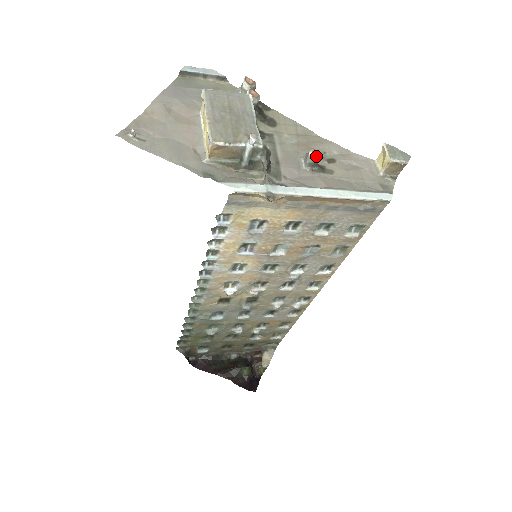
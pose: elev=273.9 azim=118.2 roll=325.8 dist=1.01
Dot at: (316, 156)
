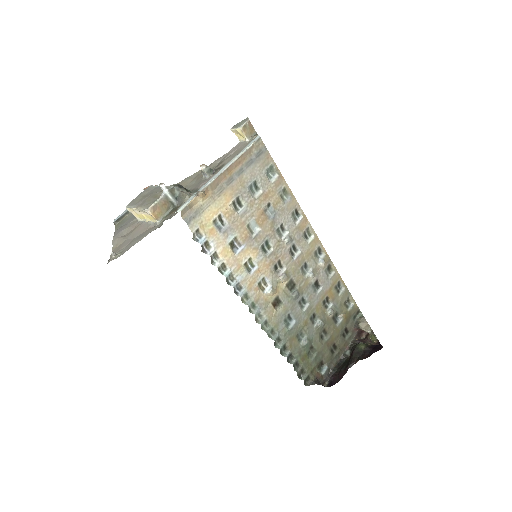
Dot at: (205, 166)
